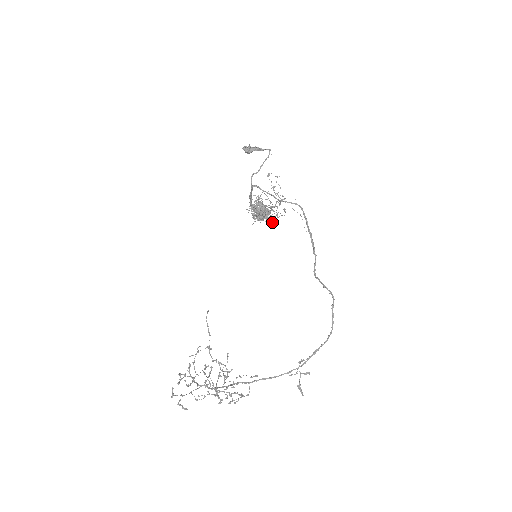
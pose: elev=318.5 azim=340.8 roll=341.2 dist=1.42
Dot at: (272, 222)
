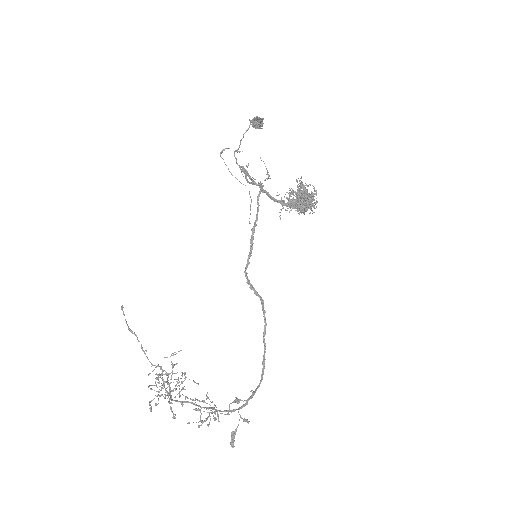
Dot at: occluded
